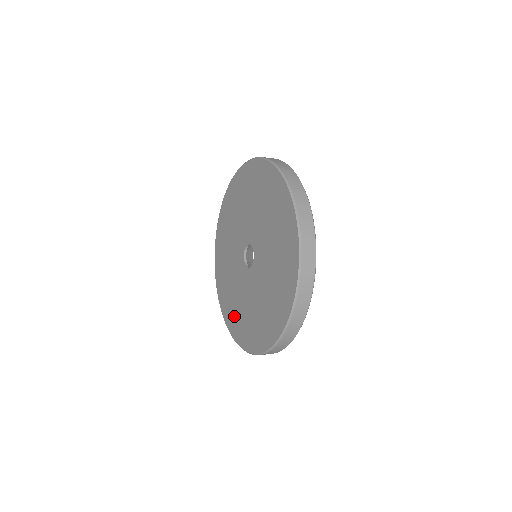
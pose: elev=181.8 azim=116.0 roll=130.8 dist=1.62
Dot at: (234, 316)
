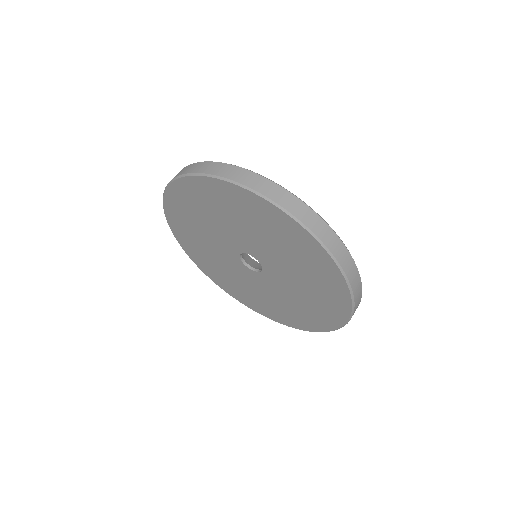
Dot at: (185, 229)
